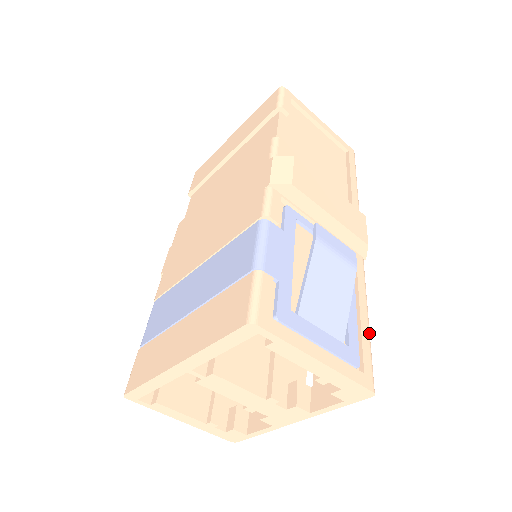
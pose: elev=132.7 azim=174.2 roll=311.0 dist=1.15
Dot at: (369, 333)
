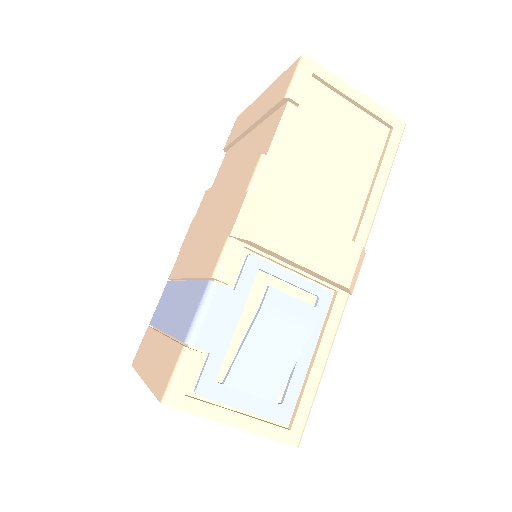
Dot at: (317, 385)
